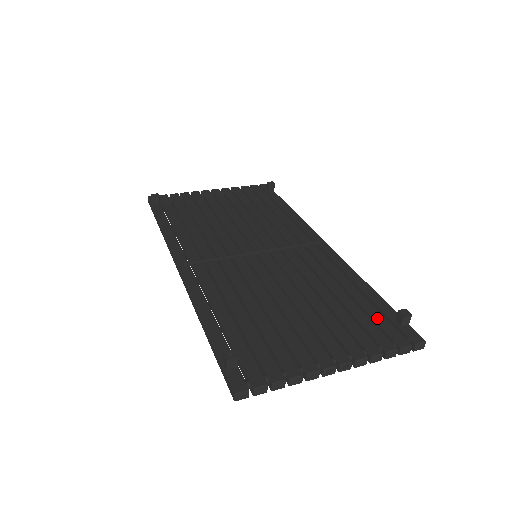
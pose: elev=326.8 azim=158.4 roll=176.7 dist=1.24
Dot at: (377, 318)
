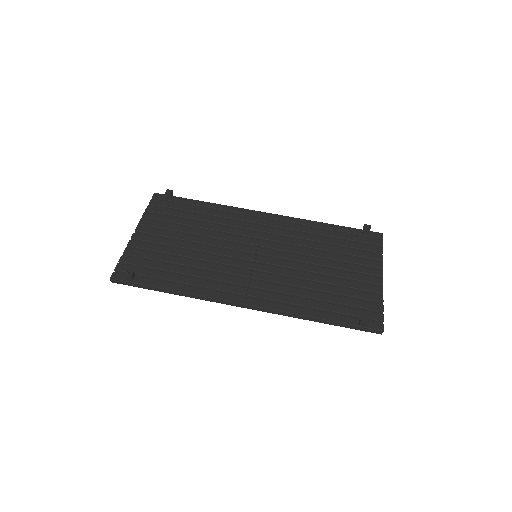
Dot at: (356, 239)
